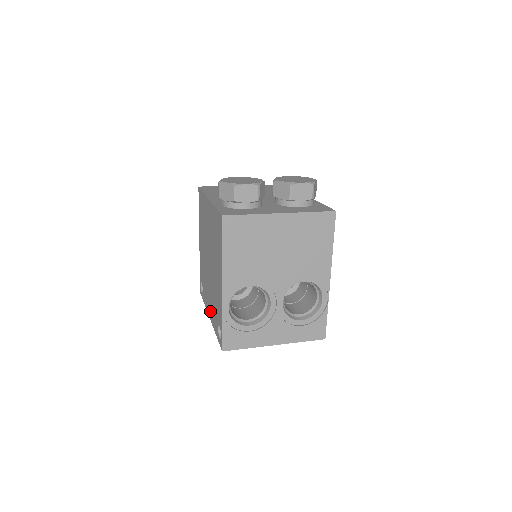
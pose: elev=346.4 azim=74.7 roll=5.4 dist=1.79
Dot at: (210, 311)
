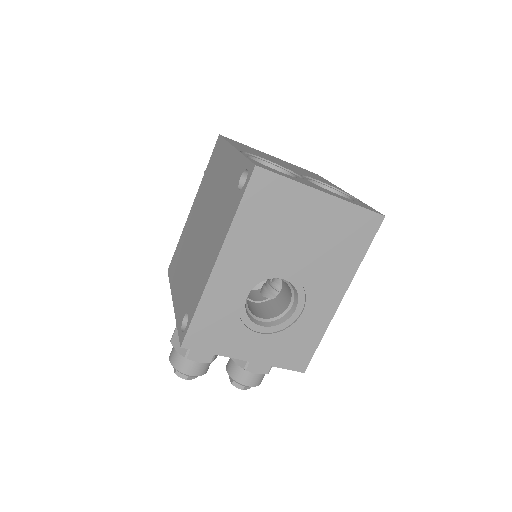
Dot at: (215, 249)
